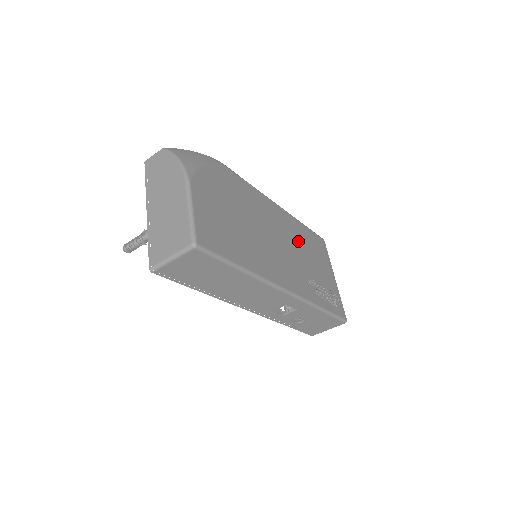
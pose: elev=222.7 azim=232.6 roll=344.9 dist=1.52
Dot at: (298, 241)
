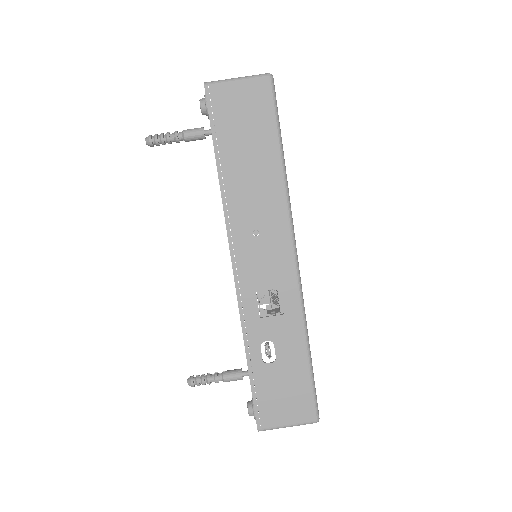
Dot at: occluded
